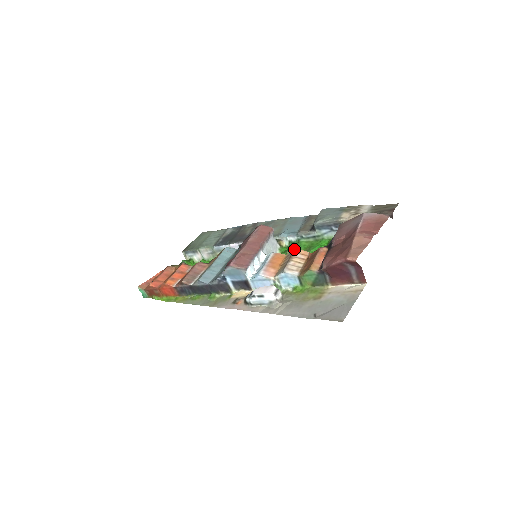
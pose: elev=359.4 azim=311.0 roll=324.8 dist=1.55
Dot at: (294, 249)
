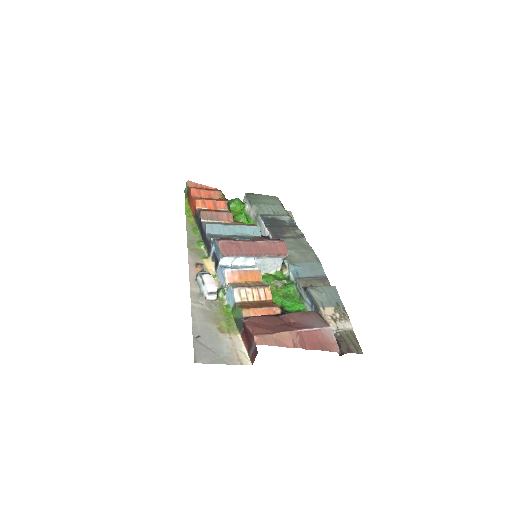
Dot at: (281, 284)
